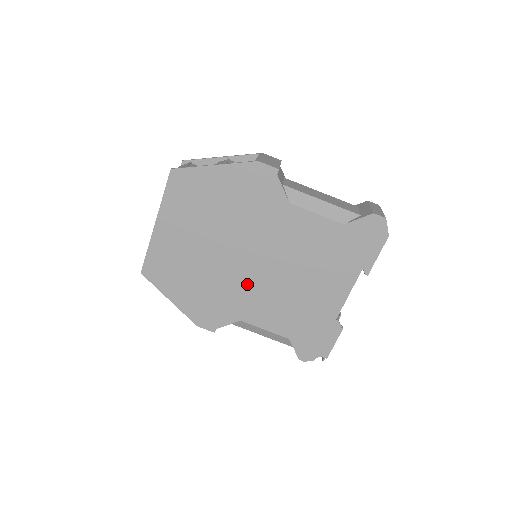
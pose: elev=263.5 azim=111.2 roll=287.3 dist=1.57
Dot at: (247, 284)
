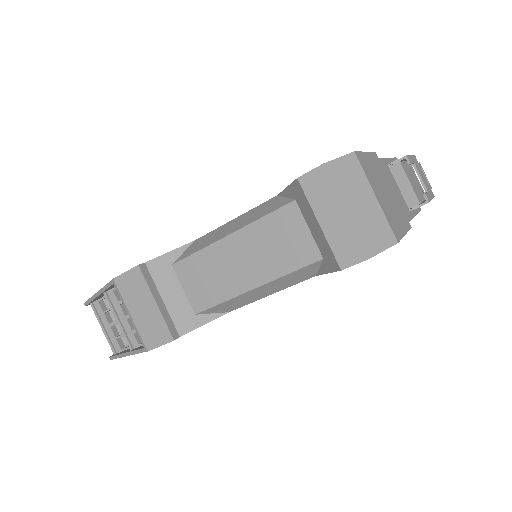
Dot at: occluded
